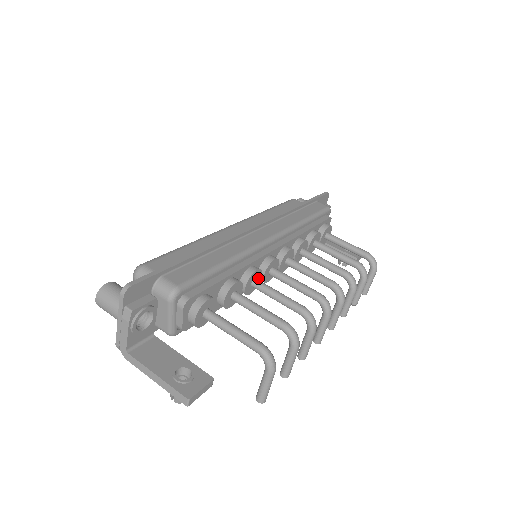
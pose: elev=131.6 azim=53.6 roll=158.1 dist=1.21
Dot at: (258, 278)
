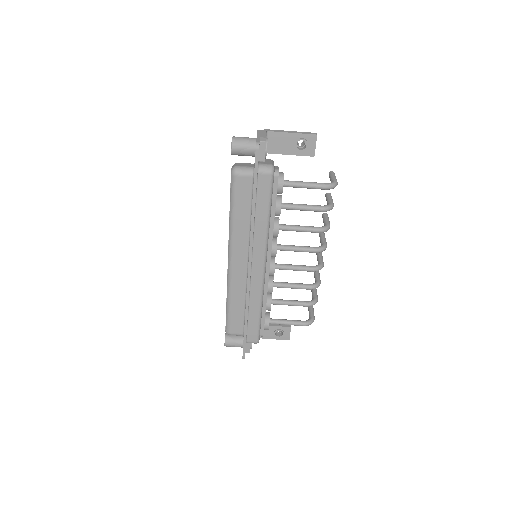
Dot at: occluded
